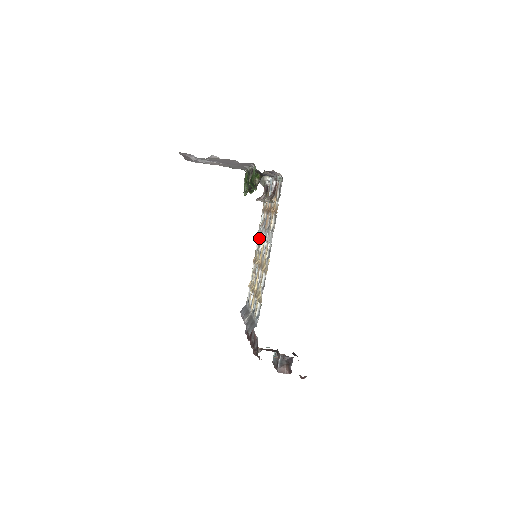
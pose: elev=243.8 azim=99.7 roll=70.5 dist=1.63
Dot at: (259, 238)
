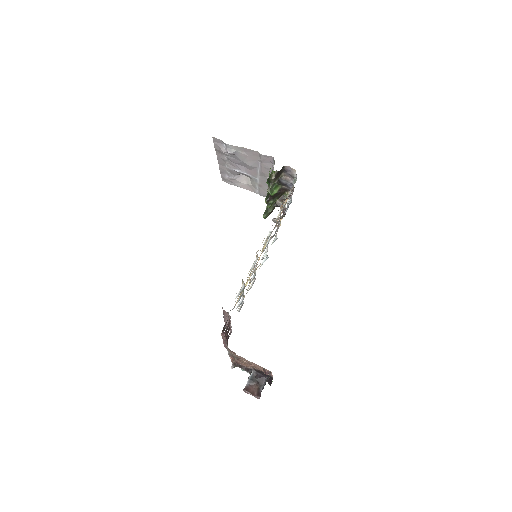
Dot at: occluded
